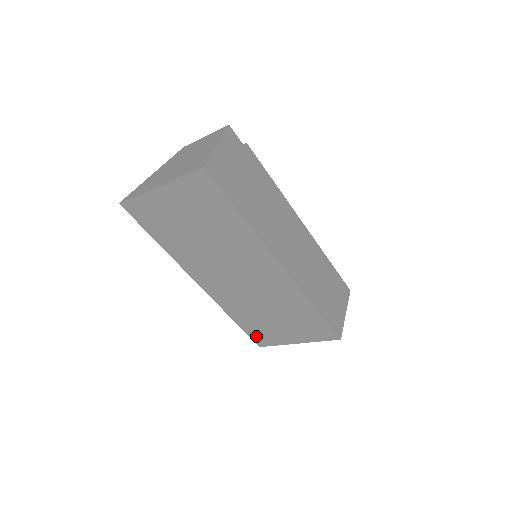
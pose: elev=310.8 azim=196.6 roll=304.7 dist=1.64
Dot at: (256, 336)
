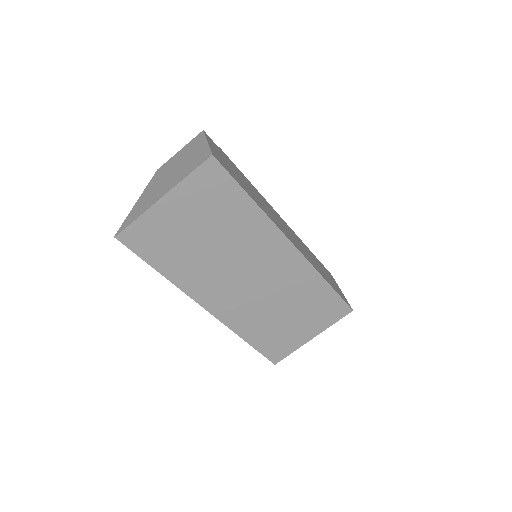
Dot at: (271, 351)
